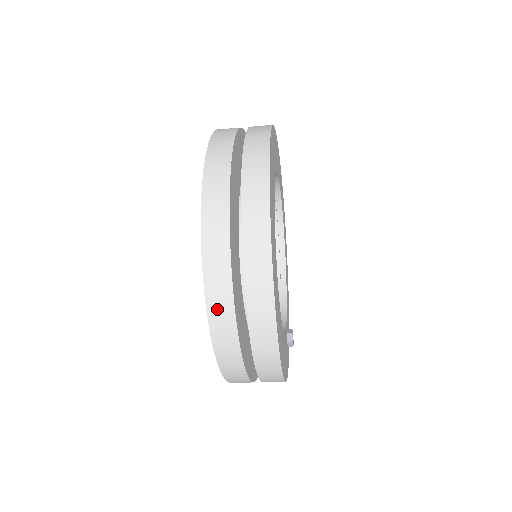
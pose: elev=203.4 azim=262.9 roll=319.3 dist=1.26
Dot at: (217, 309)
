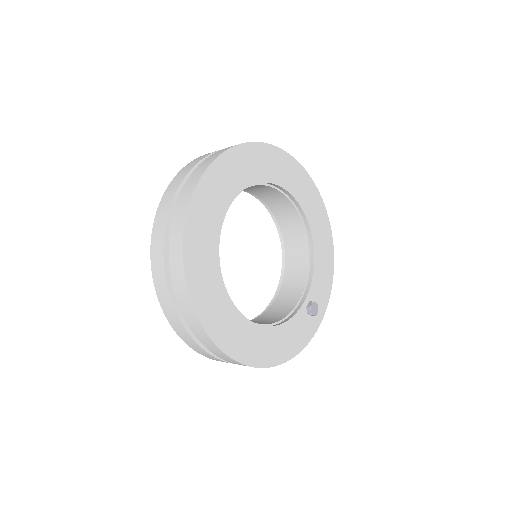
Dot at: (190, 343)
